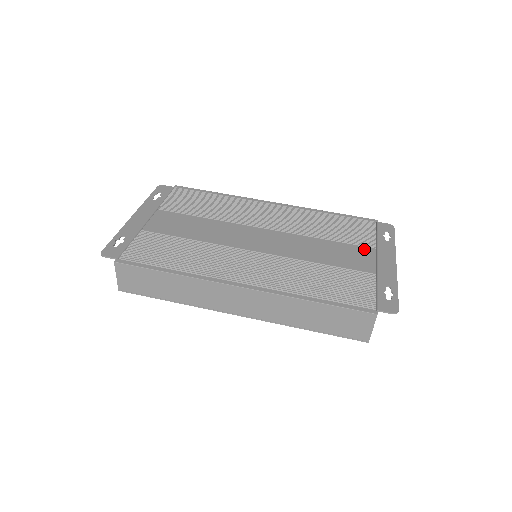
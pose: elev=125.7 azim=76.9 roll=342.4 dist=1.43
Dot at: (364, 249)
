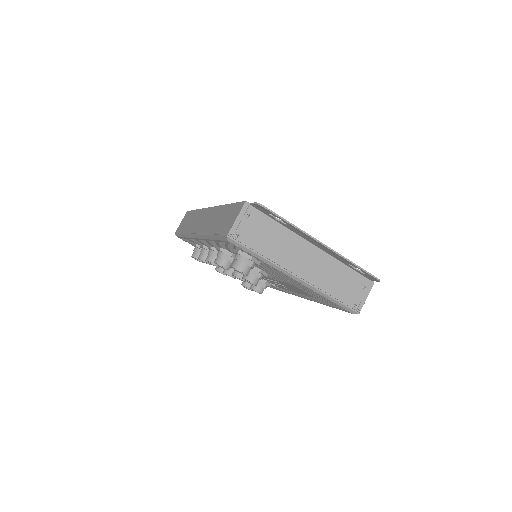
Dot at: occluded
